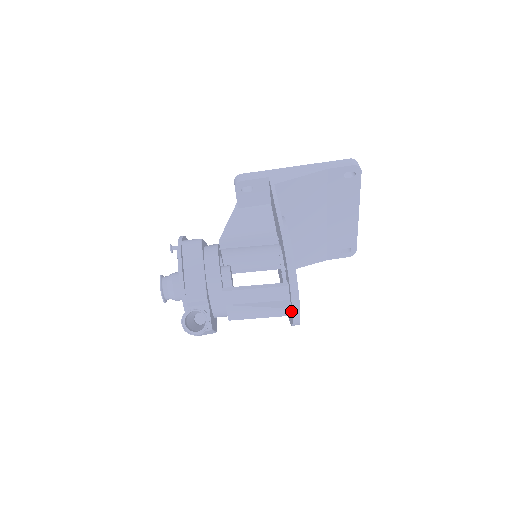
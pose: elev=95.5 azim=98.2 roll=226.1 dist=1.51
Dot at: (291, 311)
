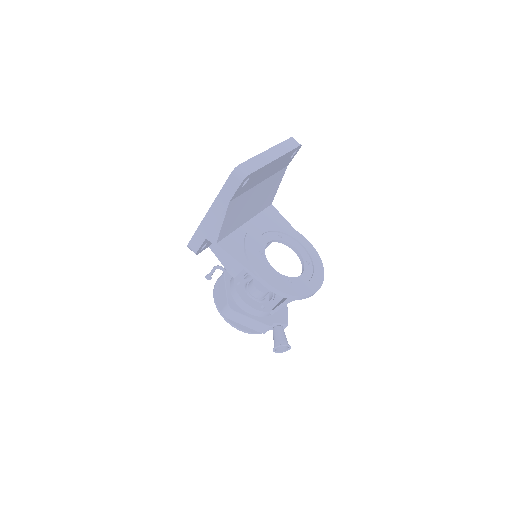
Dot at: occluded
